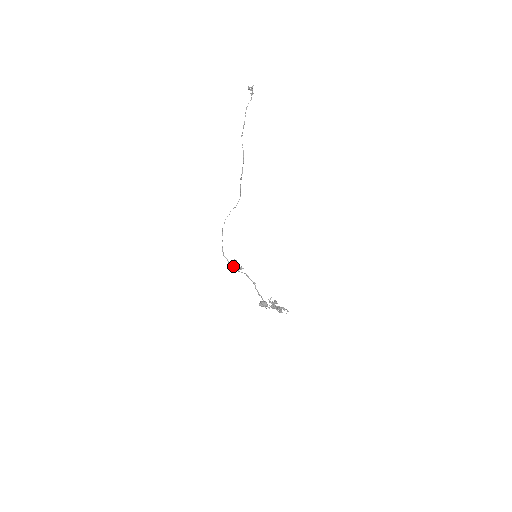
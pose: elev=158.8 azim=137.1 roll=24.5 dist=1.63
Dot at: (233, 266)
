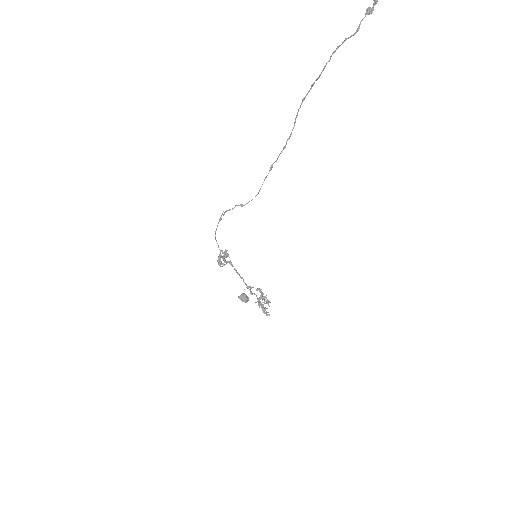
Dot at: (217, 261)
